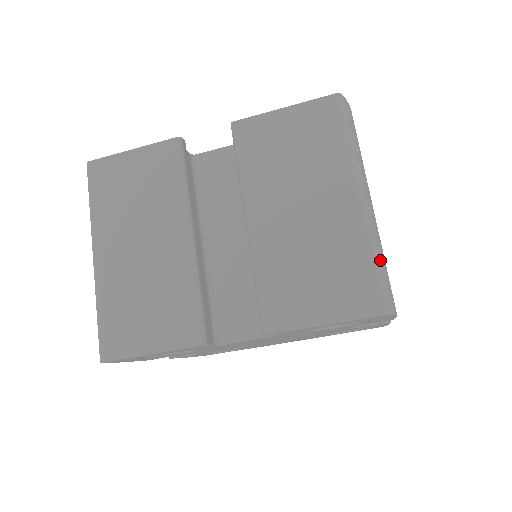
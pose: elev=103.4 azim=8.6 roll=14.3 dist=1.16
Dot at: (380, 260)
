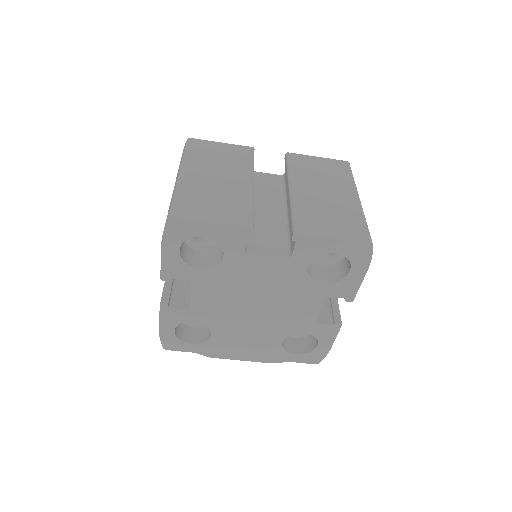
Dot at: occluded
